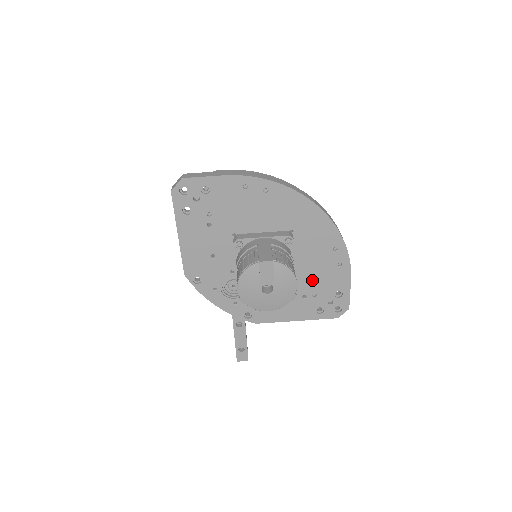
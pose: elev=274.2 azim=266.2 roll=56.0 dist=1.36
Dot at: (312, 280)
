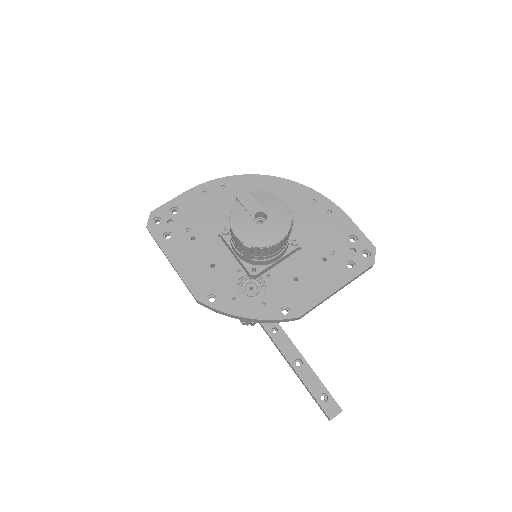
Dot at: (318, 239)
